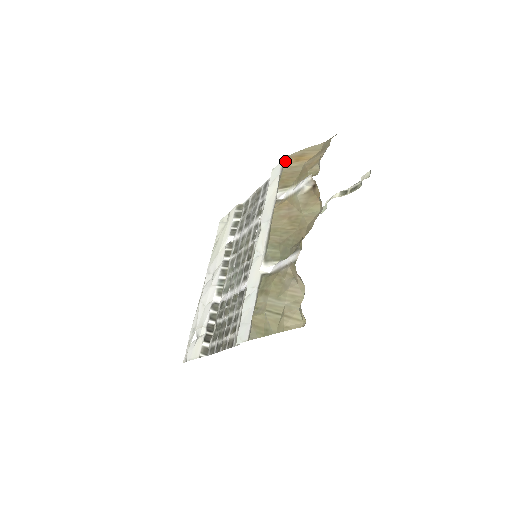
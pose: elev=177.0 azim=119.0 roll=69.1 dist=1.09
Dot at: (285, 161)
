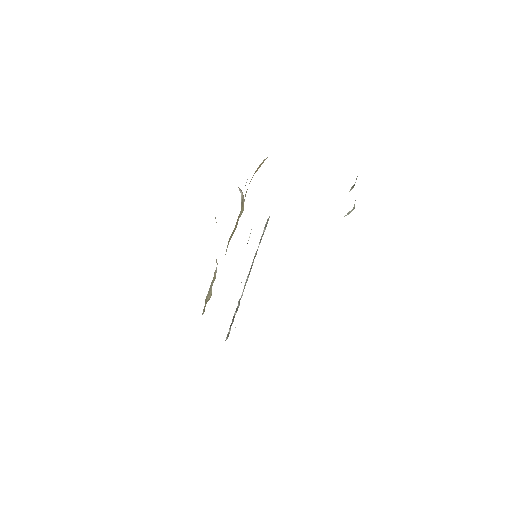
Dot at: occluded
